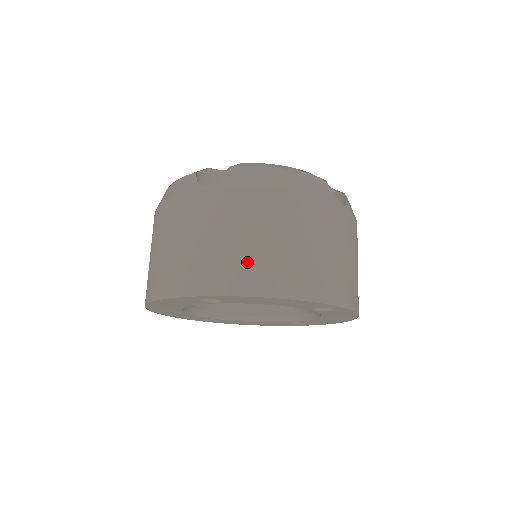
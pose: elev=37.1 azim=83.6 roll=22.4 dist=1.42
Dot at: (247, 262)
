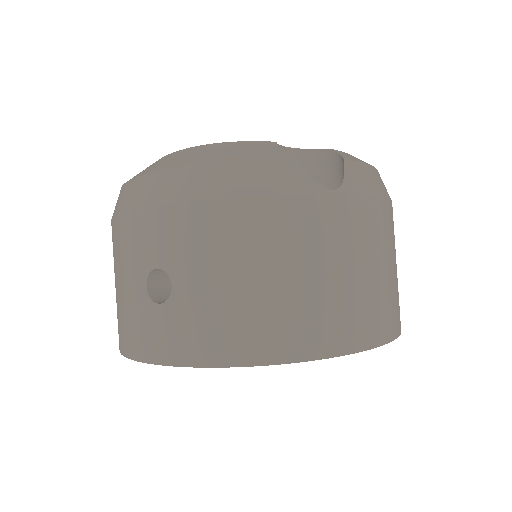
Dot at: (384, 299)
